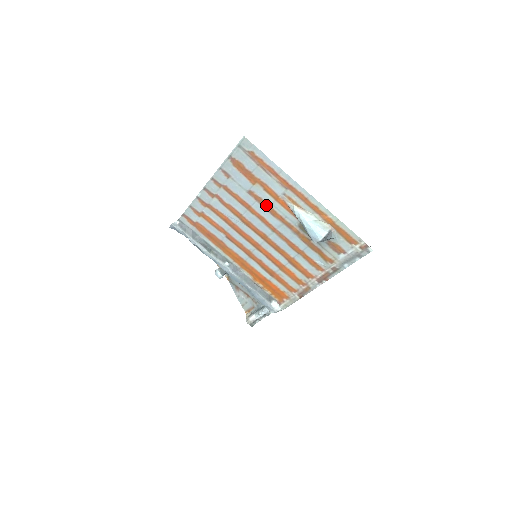
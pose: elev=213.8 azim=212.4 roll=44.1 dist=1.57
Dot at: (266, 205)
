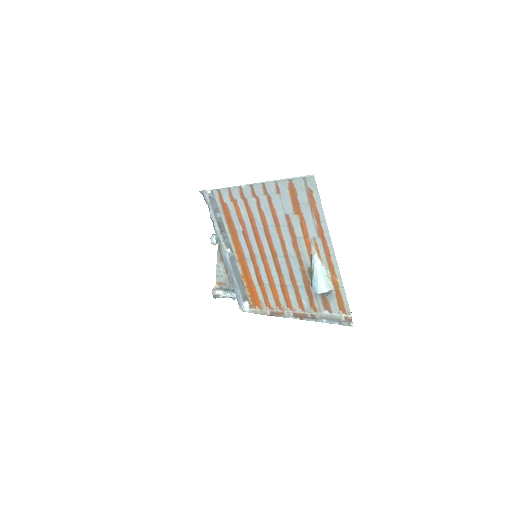
Dot at: (293, 235)
